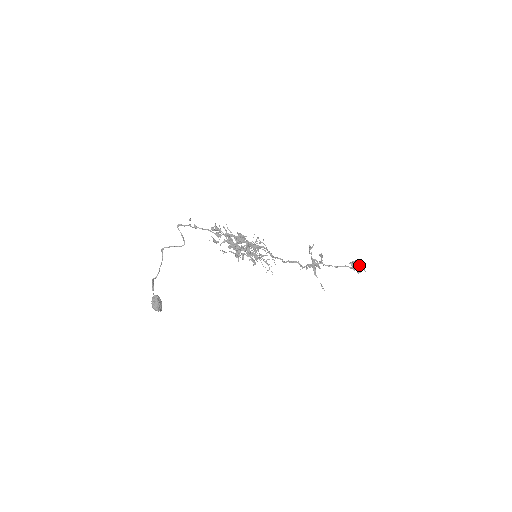
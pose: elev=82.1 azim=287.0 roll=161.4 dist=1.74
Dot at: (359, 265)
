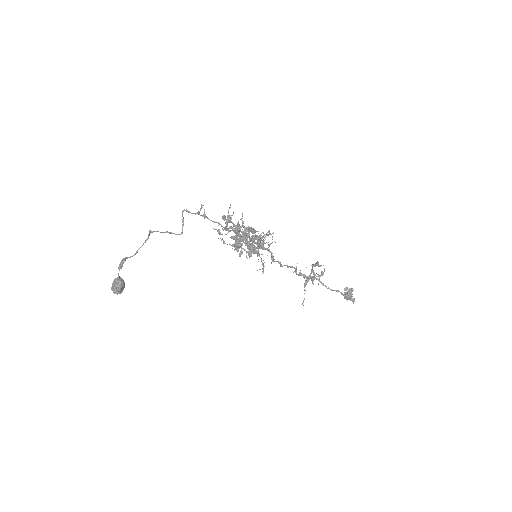
Dot at: occluded
